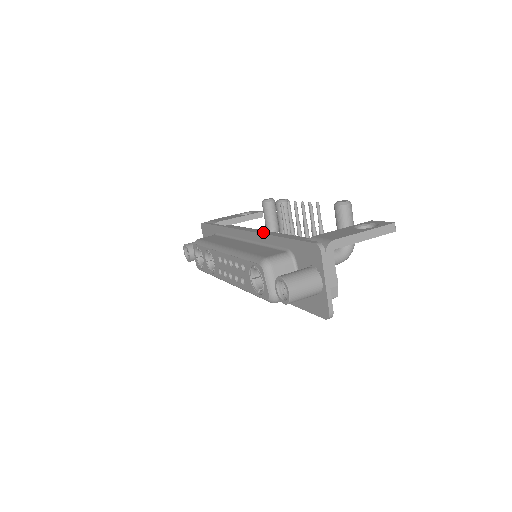
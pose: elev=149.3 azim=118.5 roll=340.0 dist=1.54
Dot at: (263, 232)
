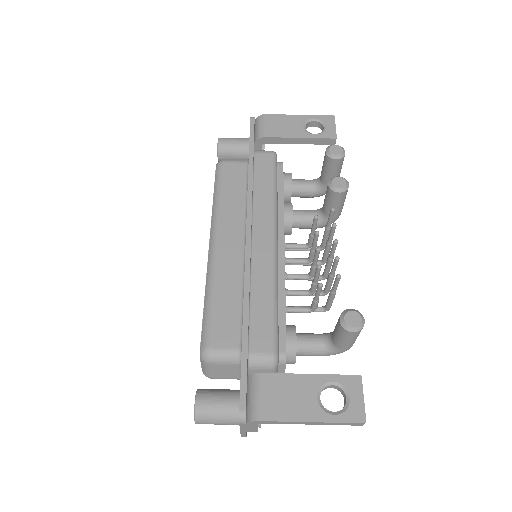
Dot at: (249, 277)
